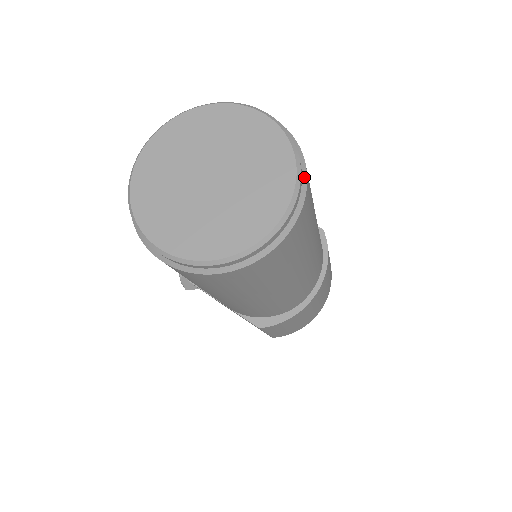
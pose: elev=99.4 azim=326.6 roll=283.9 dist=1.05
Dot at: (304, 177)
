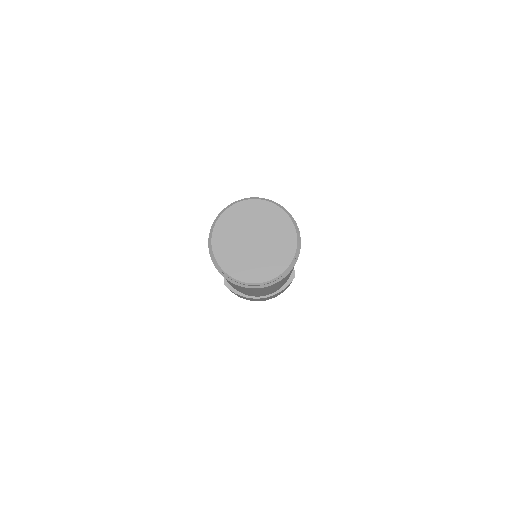
Dot at: (284, 276)
